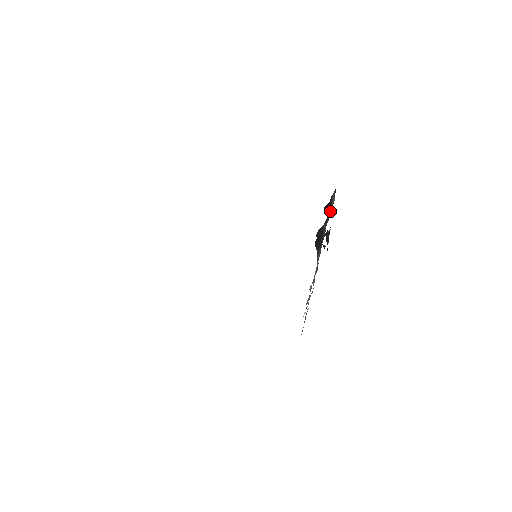
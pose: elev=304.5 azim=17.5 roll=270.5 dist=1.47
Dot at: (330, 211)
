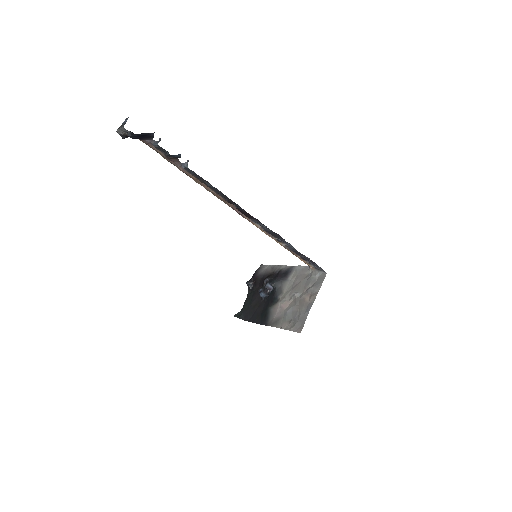
Dot at: (269, 270)
